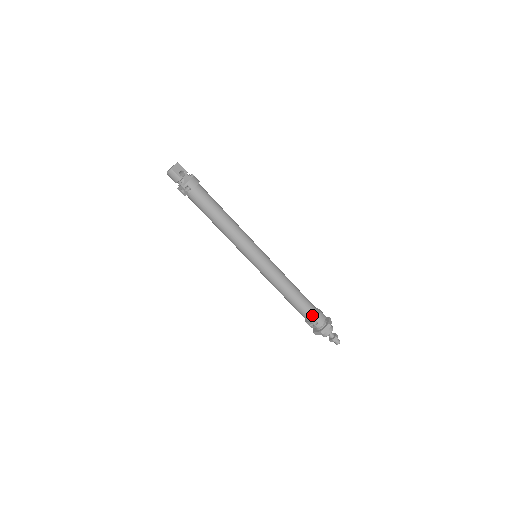
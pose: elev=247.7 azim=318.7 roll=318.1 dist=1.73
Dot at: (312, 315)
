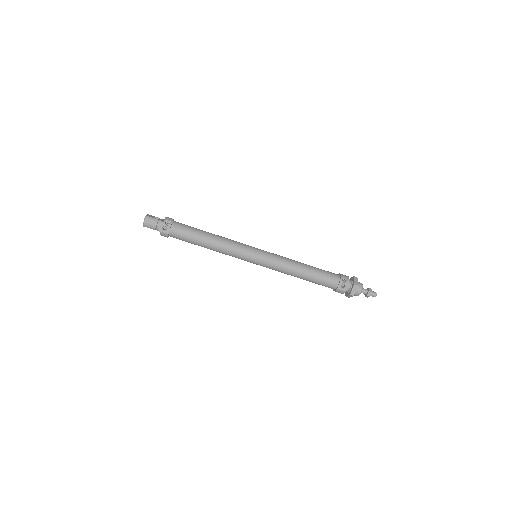
Dot at: (336, 276)
